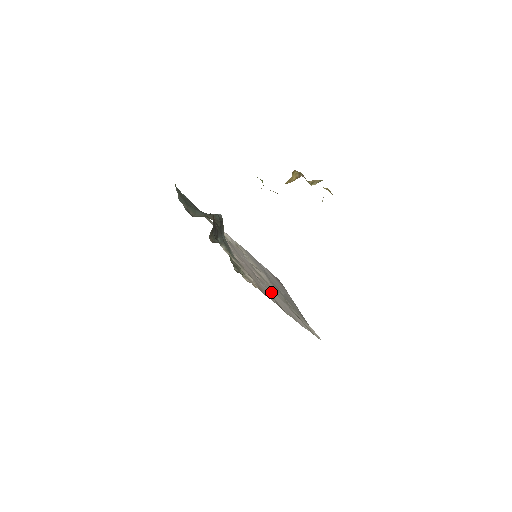
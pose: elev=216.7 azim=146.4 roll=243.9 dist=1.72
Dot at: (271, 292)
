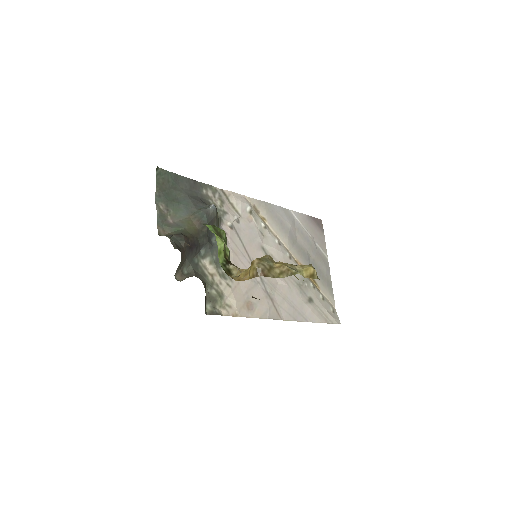
Dot at: (277, 284)
